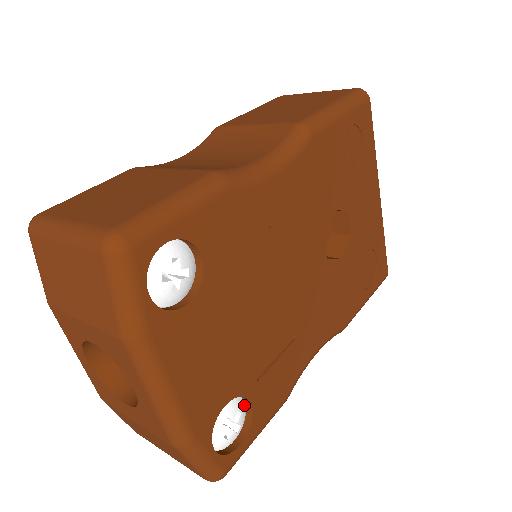
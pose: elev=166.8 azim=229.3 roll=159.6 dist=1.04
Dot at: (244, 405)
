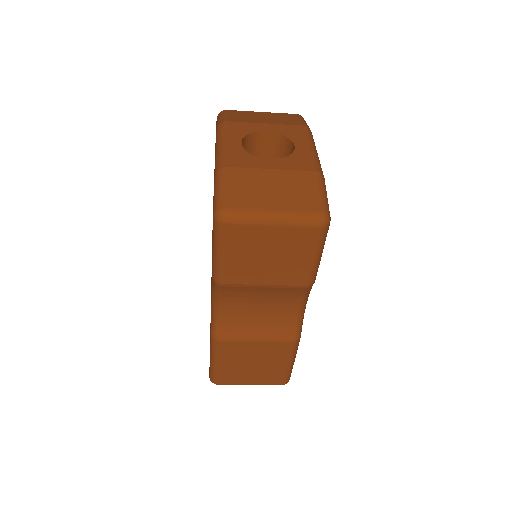
Dot at: occluded
